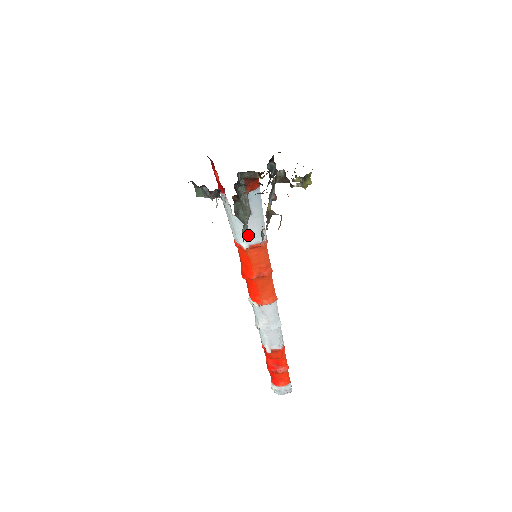
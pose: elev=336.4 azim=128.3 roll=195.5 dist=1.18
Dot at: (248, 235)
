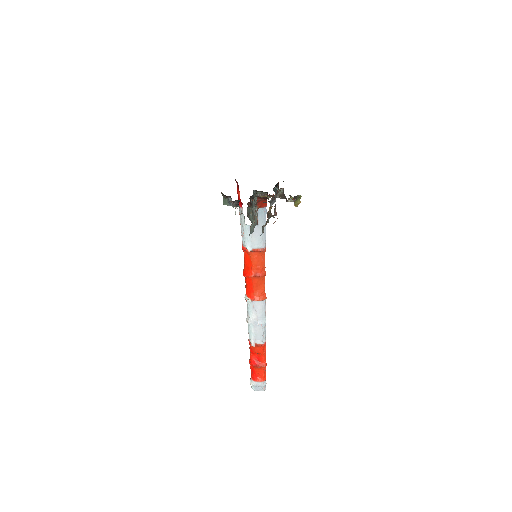
Dot at: (253, 241)
